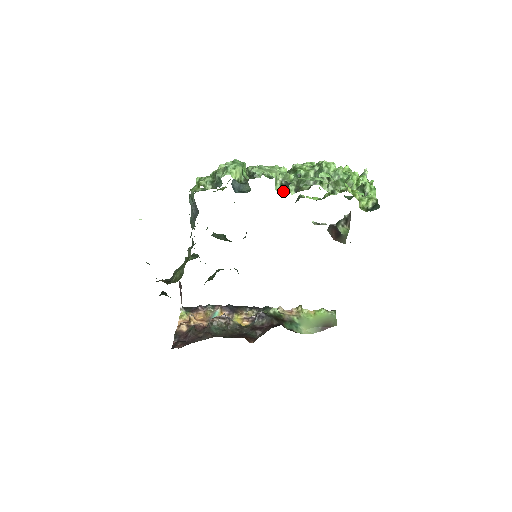
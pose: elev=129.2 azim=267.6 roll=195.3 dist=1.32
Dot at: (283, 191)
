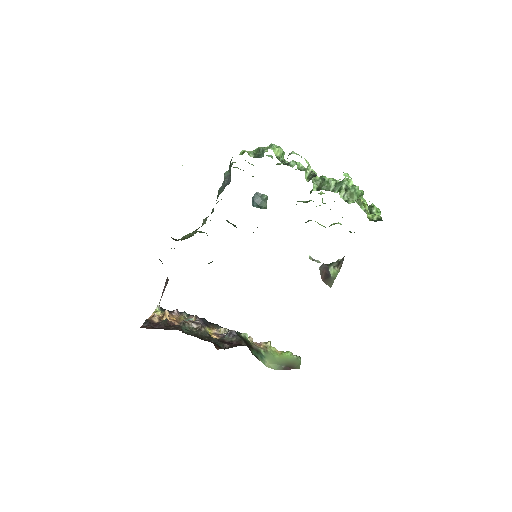
Dot at: (310, 179)
